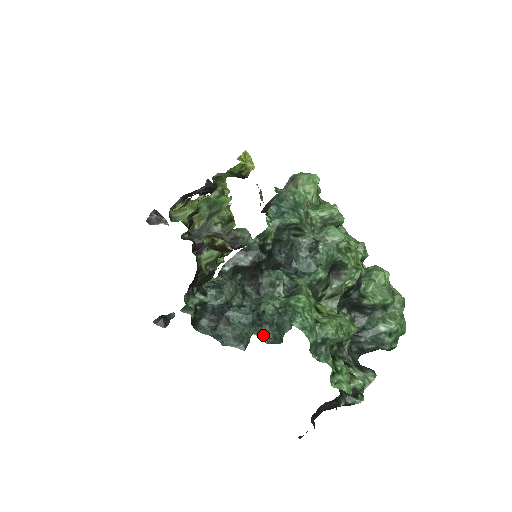
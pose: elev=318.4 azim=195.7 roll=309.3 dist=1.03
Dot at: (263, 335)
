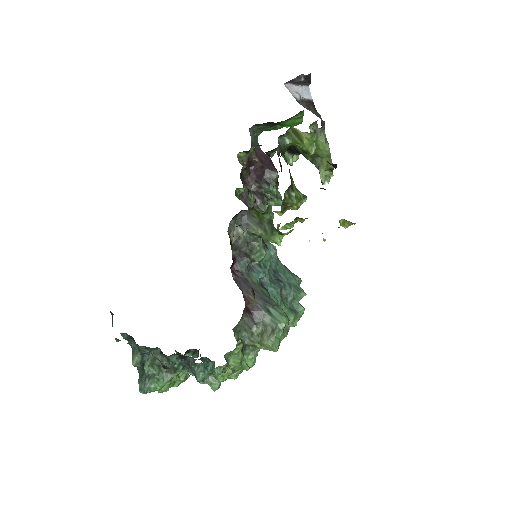
Dot at: (137, 366)
